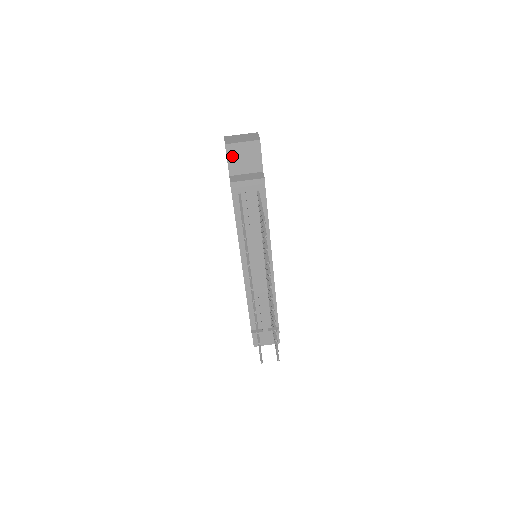
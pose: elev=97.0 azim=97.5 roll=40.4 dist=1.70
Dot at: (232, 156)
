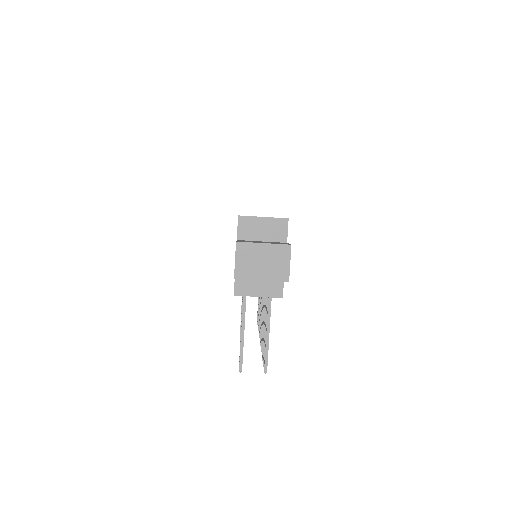
Dot at: occluded
